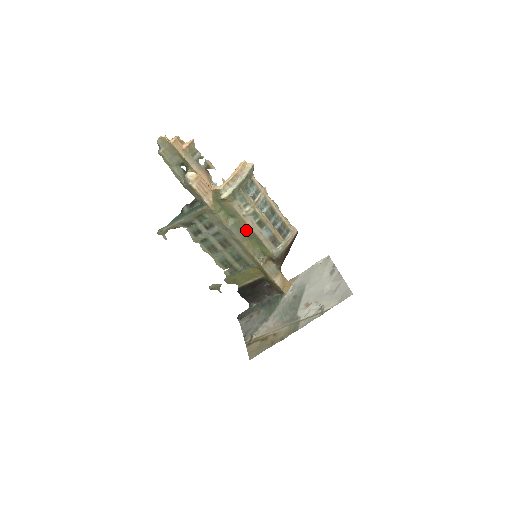
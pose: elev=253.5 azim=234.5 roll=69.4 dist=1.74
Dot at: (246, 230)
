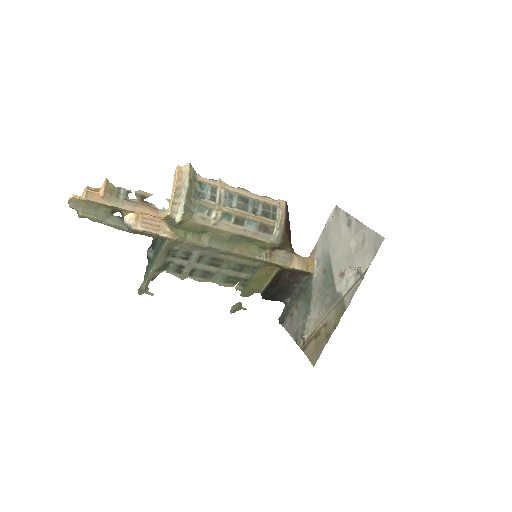
Dot at: (227, 237)
